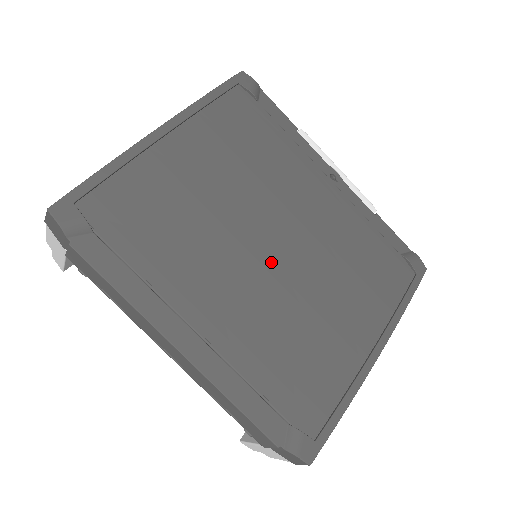
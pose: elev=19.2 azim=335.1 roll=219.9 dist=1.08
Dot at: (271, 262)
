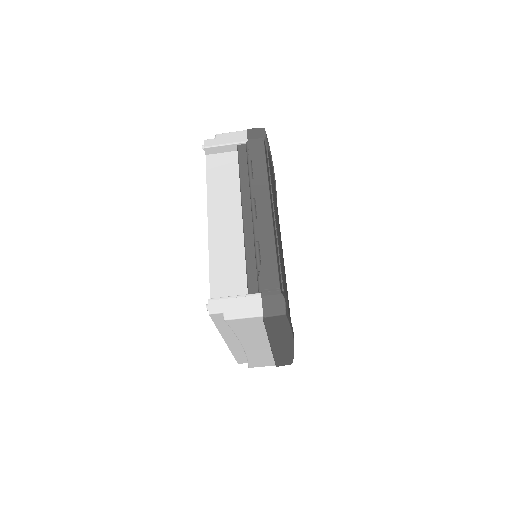
Dot at: occluded
